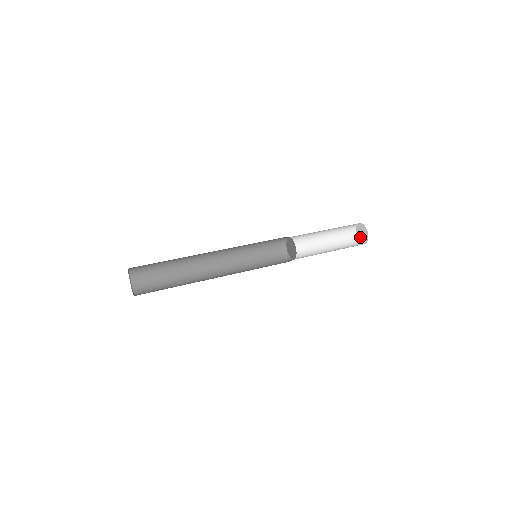
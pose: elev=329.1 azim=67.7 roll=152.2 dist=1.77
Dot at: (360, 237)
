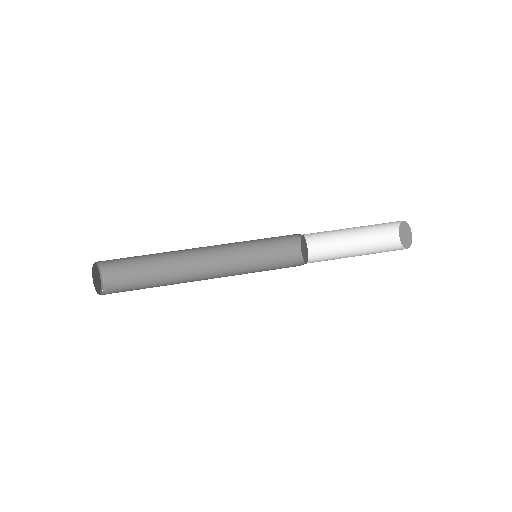
Dot at: (405, 241)
